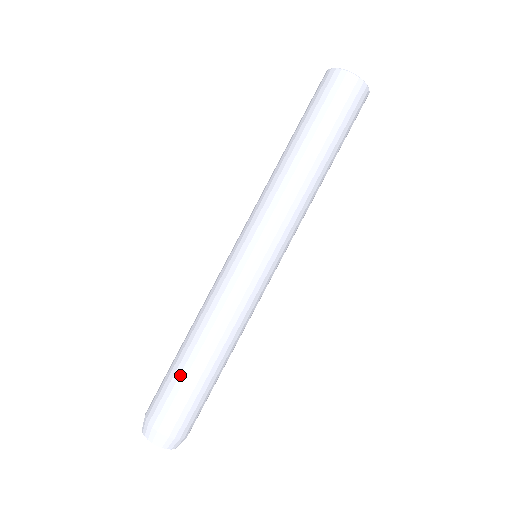
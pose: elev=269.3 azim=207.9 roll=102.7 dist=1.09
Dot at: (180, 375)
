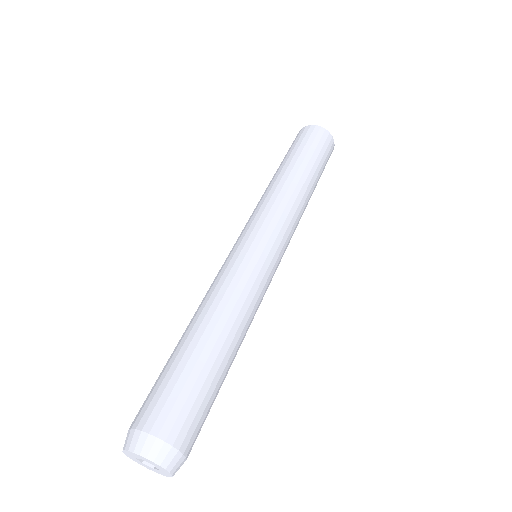
Dot at: (188, 362)
